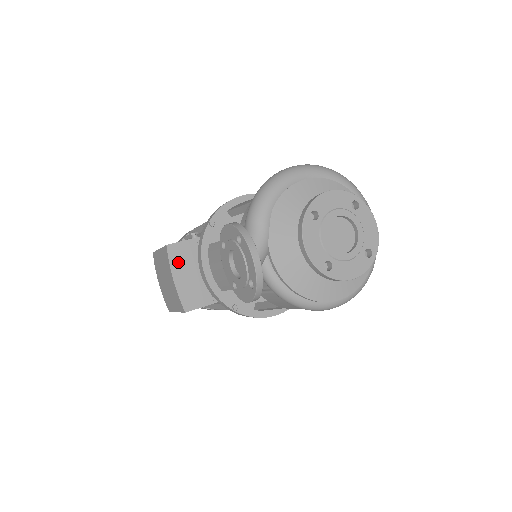
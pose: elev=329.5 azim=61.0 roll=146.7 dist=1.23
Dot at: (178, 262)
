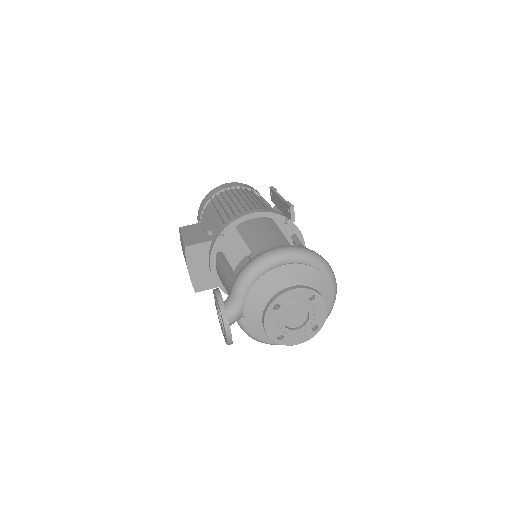
Dot at: (193, 259)
